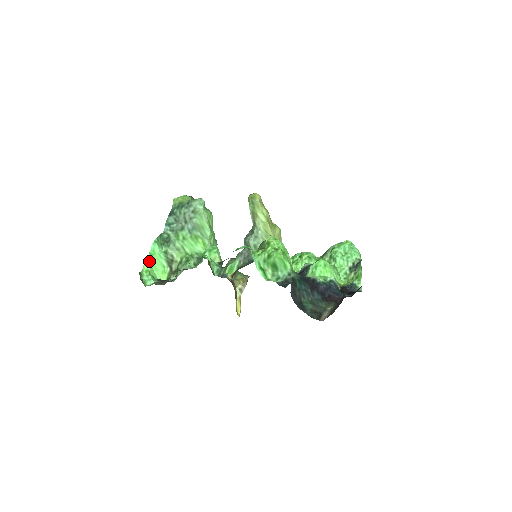
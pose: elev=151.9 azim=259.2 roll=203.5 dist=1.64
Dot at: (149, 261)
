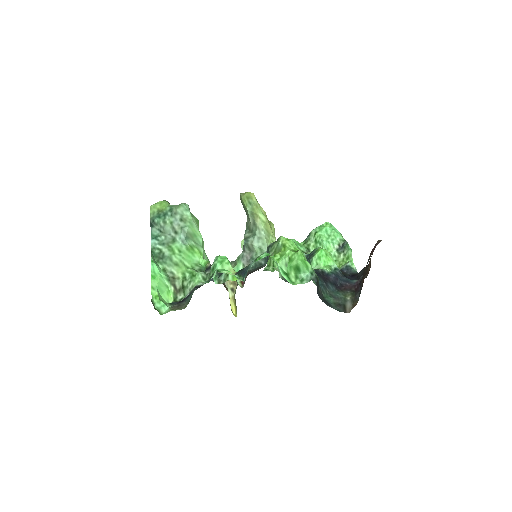
Dot at: (154, 285)
